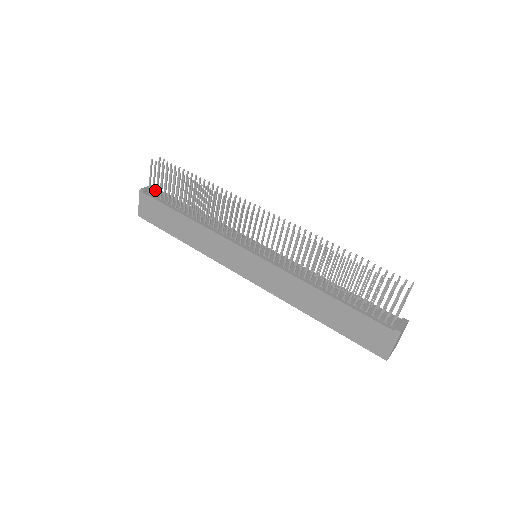
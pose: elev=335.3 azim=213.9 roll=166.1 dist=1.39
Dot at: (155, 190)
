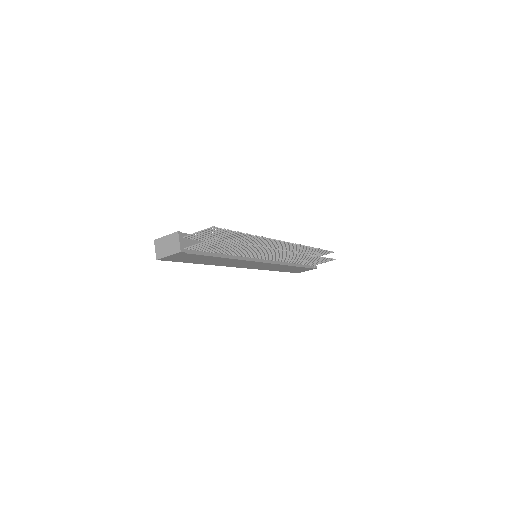
Dot at: (183, 238)
